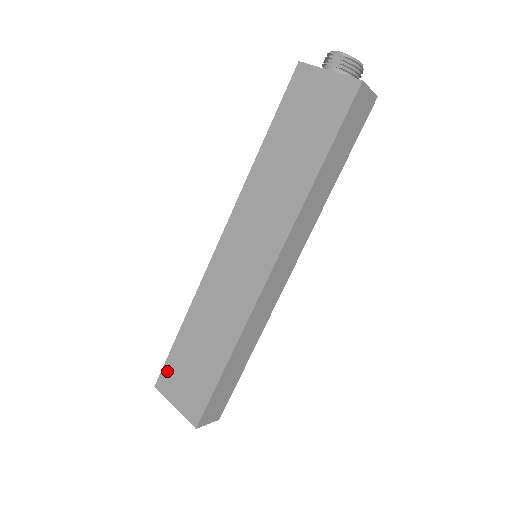
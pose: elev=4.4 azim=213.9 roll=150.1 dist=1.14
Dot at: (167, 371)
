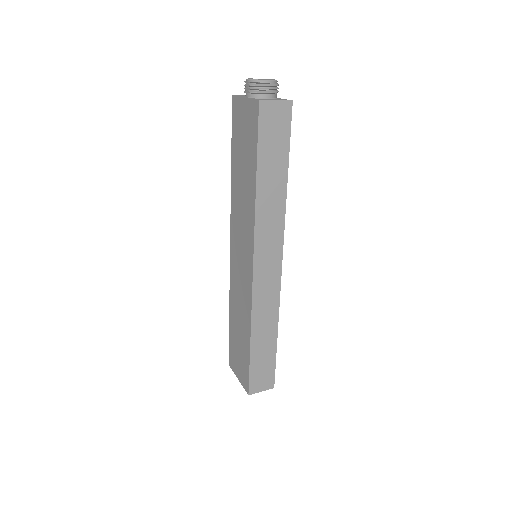
Dot at: (230, 353)
